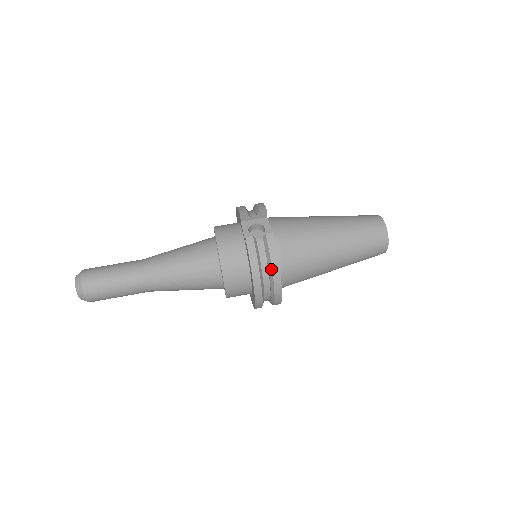
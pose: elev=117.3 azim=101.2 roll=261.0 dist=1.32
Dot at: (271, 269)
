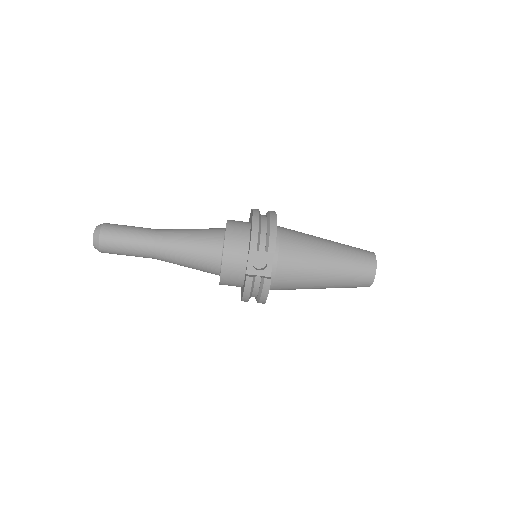
Dot at: (259, 299)
